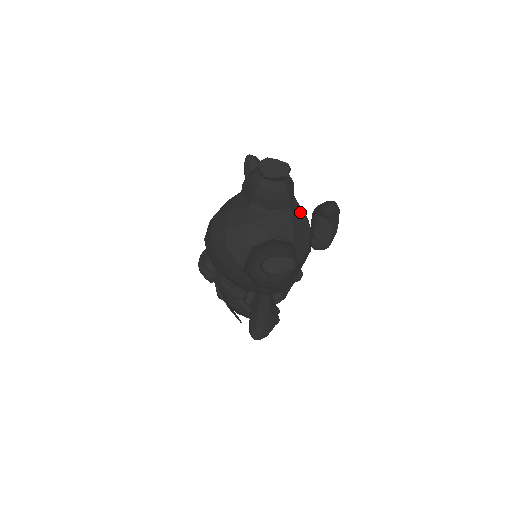
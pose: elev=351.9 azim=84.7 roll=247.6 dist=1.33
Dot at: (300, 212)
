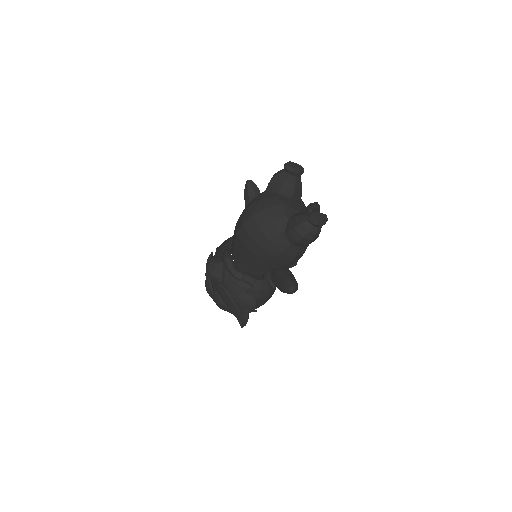
Dot at: (304, 204)
